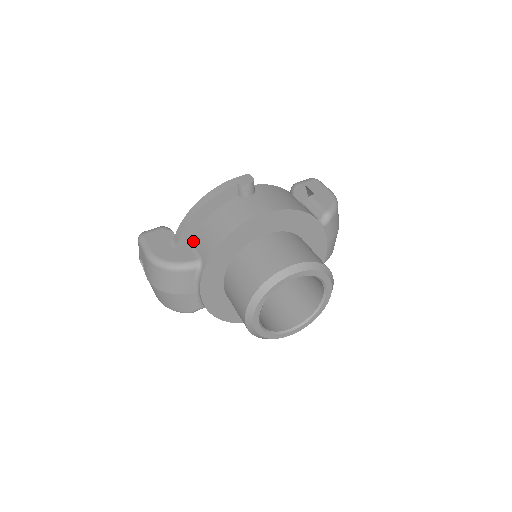
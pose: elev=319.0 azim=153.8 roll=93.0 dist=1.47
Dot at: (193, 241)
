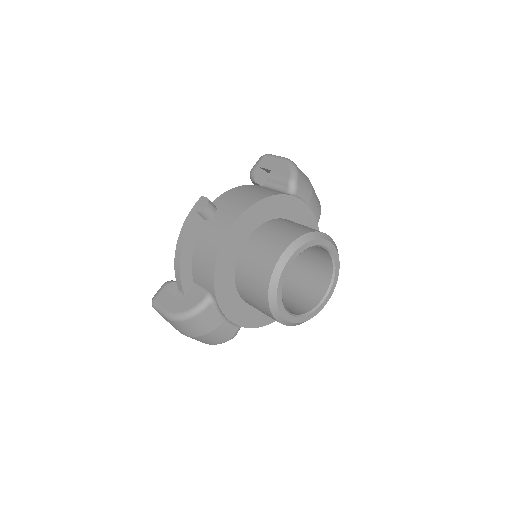
Dot at: (194, 281)
